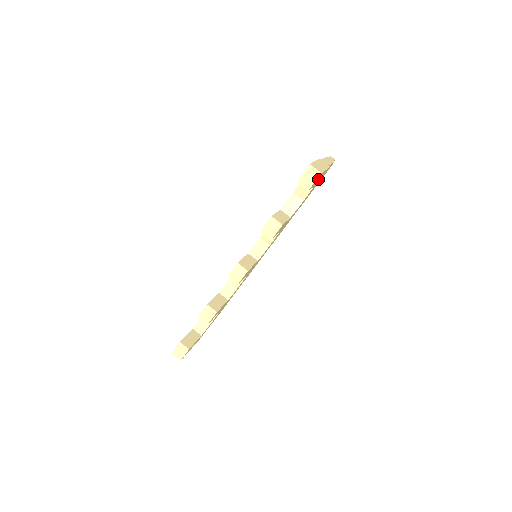
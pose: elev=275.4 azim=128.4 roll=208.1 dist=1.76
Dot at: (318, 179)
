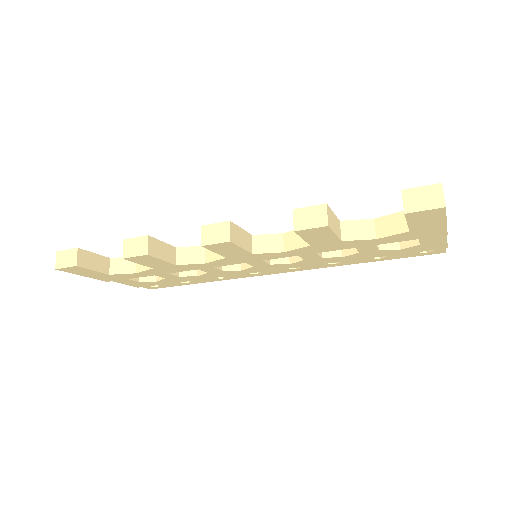
Dot at: (426, 221)
